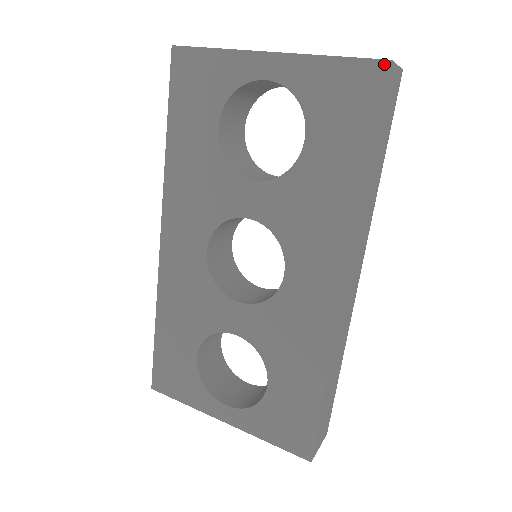
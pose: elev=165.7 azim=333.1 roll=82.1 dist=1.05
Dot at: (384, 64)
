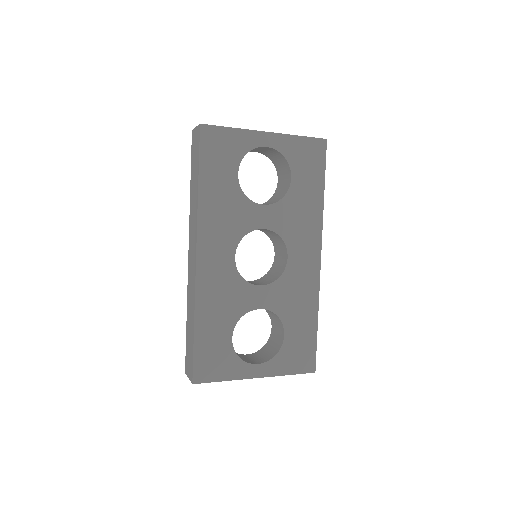
Dot at: (324, 141)
